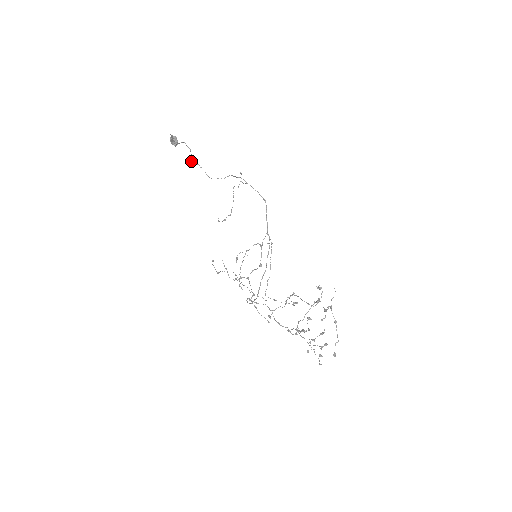
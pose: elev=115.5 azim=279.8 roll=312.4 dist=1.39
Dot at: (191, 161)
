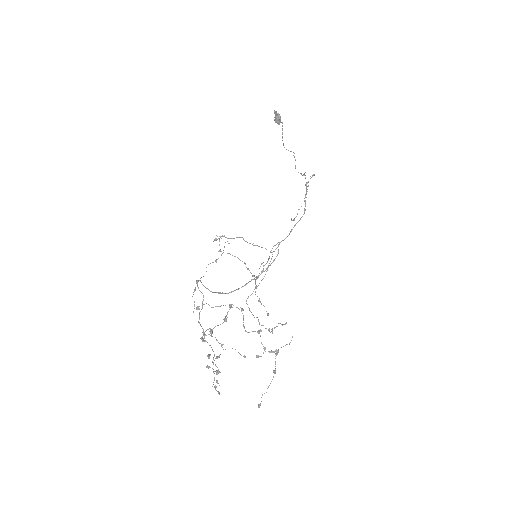
Dot at: (283, 144)
